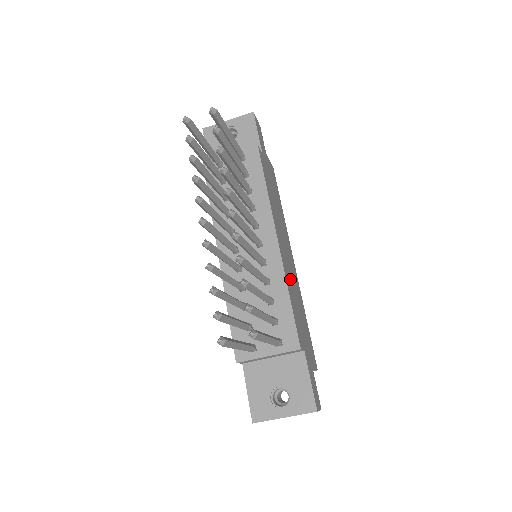
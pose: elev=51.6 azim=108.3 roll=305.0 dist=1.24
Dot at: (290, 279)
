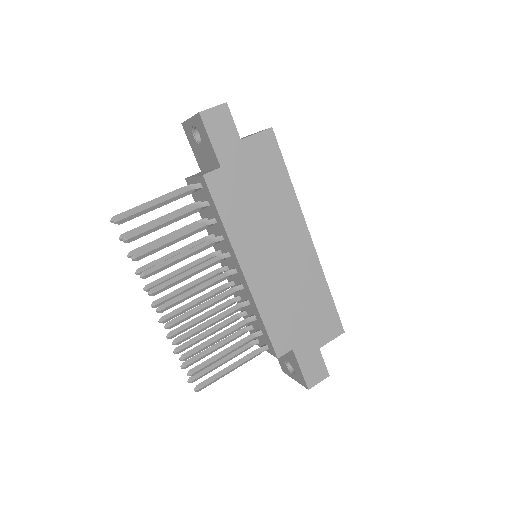
Dot at: (276, 289)
